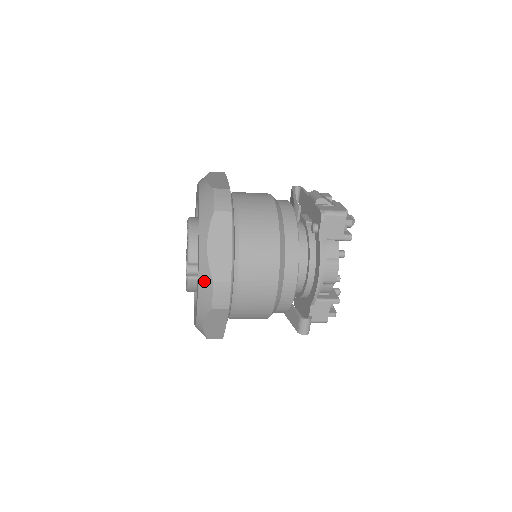
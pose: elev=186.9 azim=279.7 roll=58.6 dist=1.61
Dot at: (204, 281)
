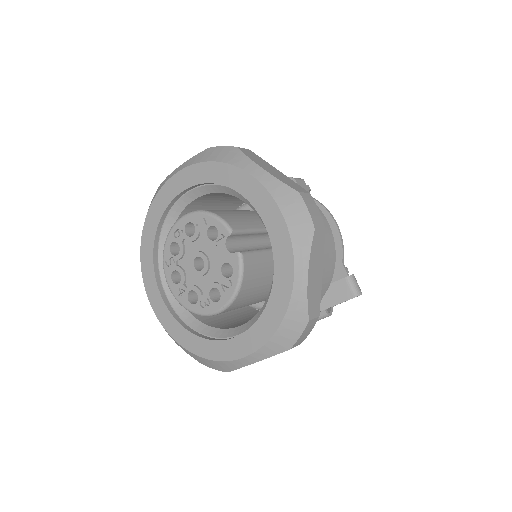
Dot at: (287, 201)
